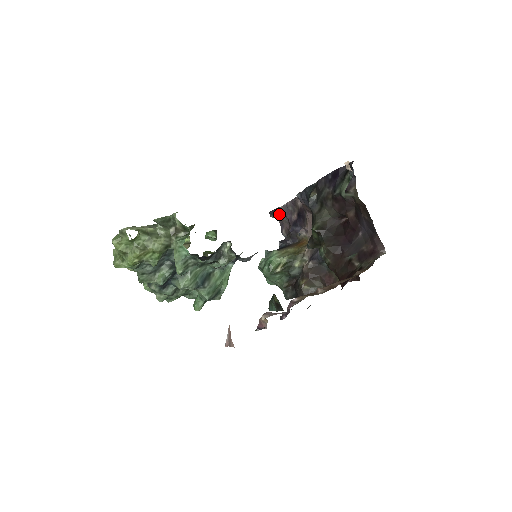
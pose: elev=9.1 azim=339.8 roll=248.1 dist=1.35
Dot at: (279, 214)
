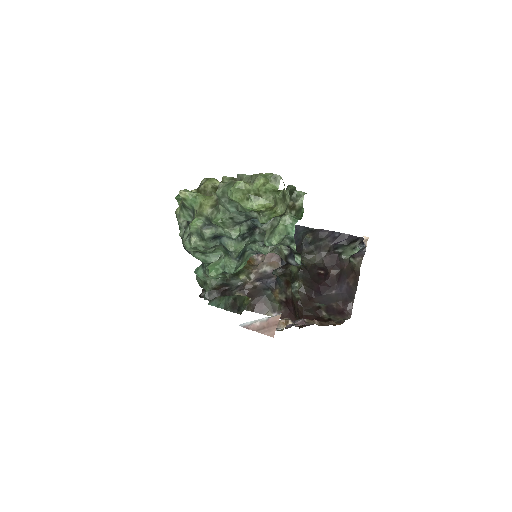
Dot at: occluded
